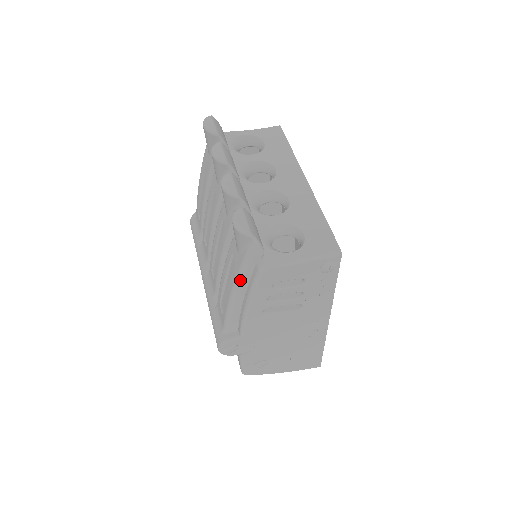
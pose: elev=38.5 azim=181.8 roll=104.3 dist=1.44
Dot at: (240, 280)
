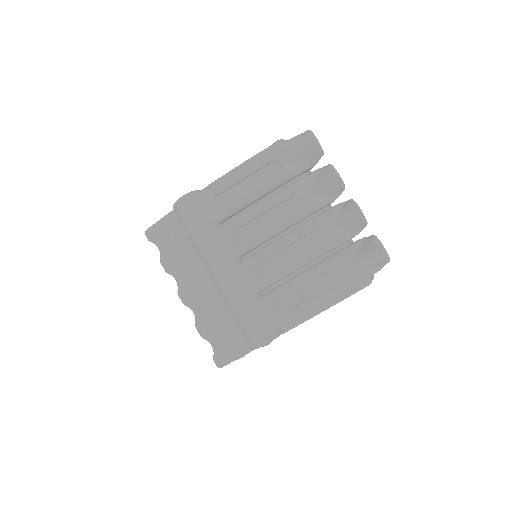
Dot at: (346, 289)
